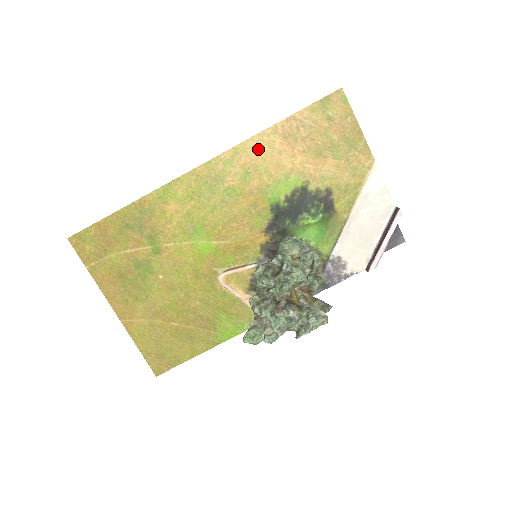
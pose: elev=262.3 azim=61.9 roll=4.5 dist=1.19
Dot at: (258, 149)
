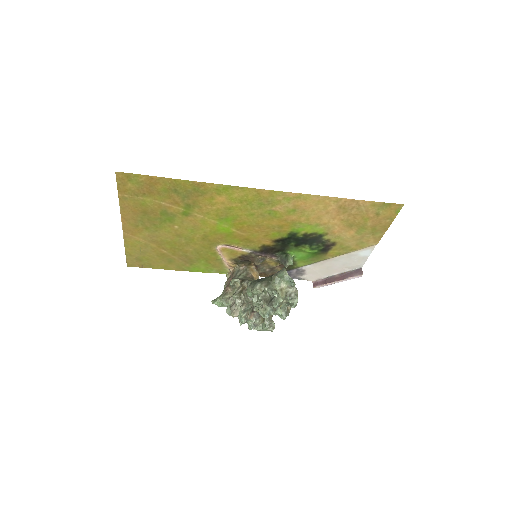
Dot at: (316, 203)
